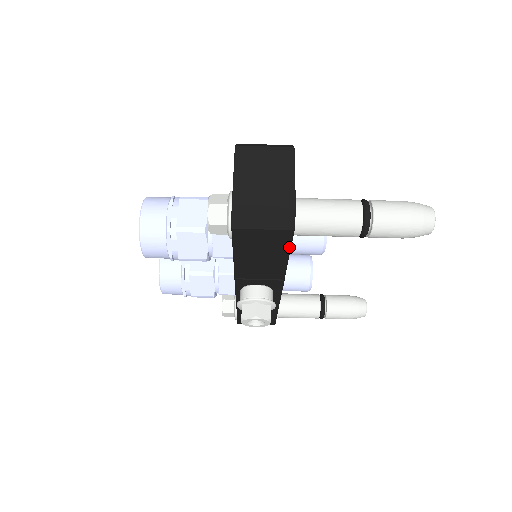
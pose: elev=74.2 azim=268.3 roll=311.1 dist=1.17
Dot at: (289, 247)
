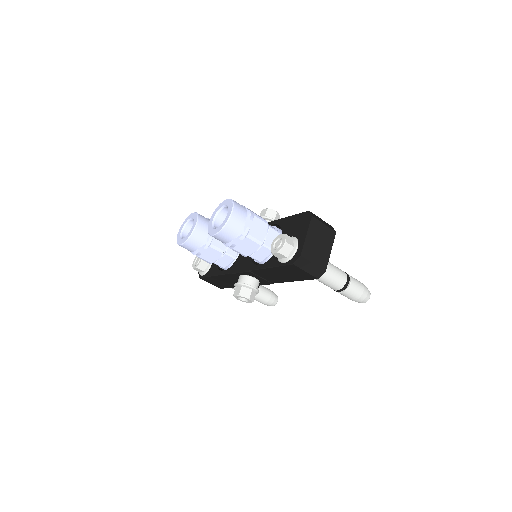
Dot at: (303, 280)
